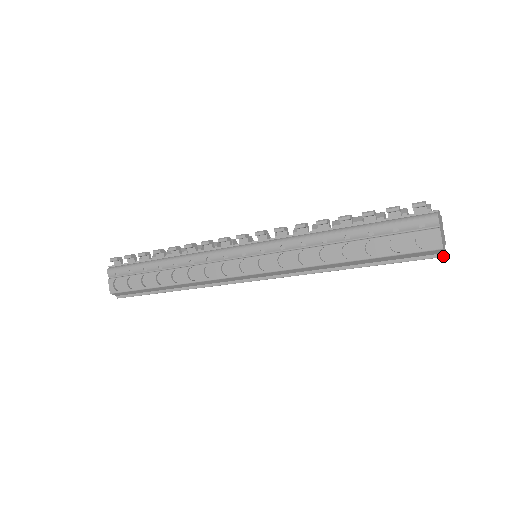
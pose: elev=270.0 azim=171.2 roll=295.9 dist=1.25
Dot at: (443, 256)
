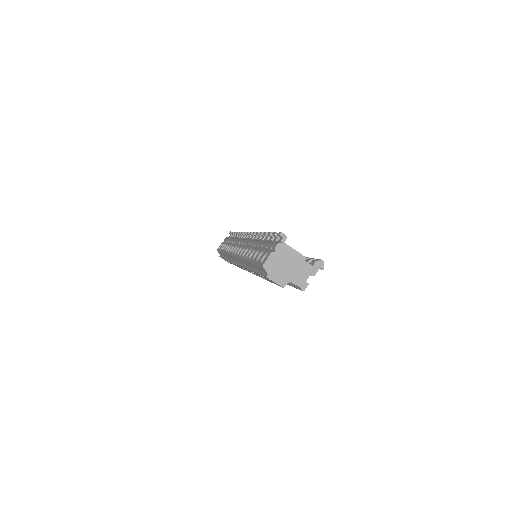
Dot at: (266, 276)
